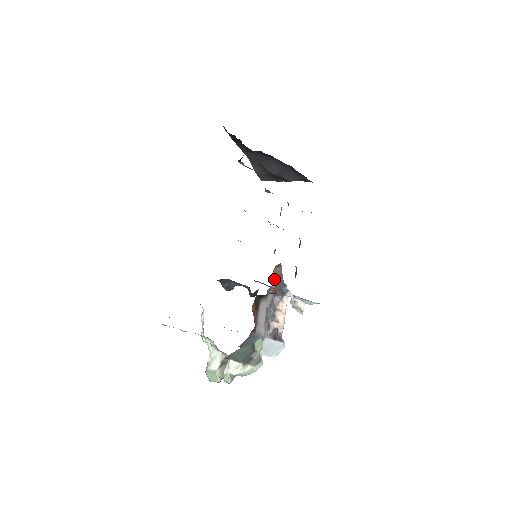
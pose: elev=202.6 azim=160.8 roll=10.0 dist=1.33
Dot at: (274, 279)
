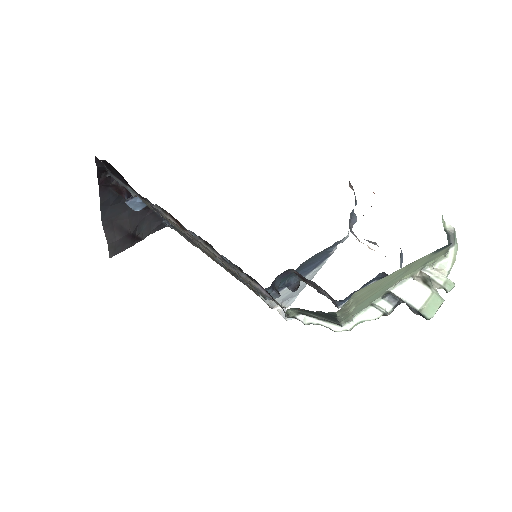
Dot at: occluded
